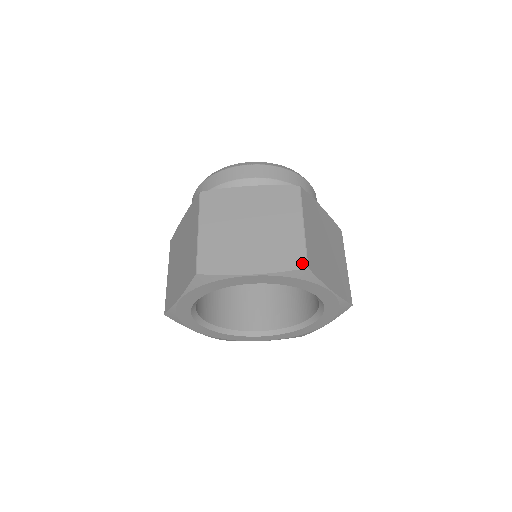
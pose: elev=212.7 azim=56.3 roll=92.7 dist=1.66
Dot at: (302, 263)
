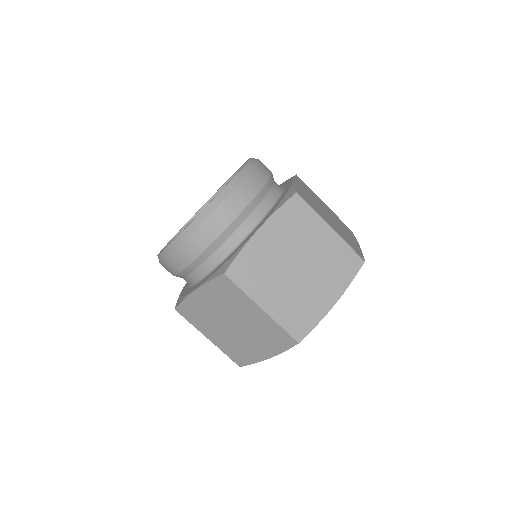
Dot at: (292, 341)
